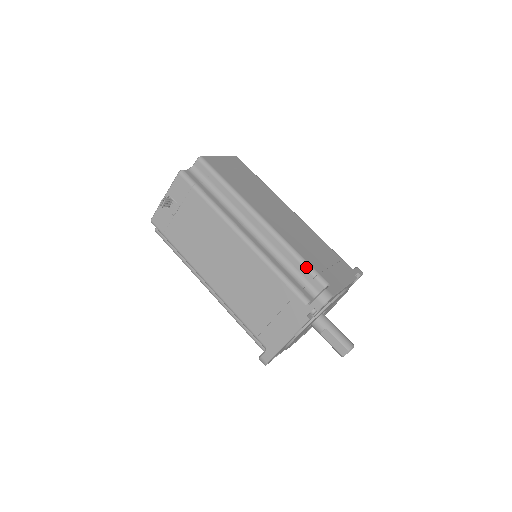
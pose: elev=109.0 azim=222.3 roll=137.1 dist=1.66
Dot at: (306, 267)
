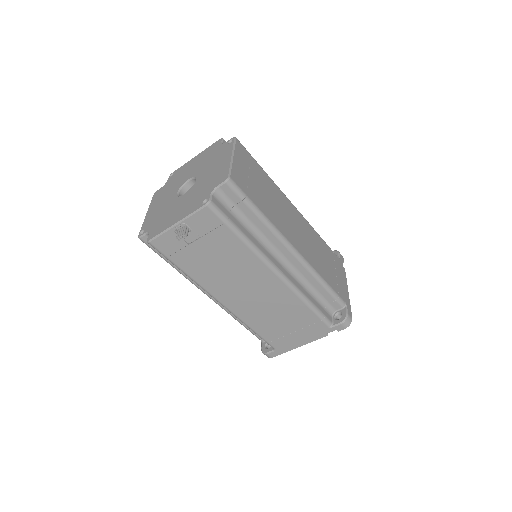
Dot at: (330, 293)
